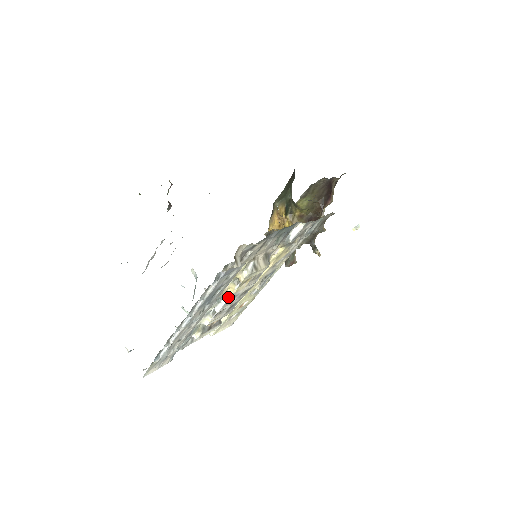
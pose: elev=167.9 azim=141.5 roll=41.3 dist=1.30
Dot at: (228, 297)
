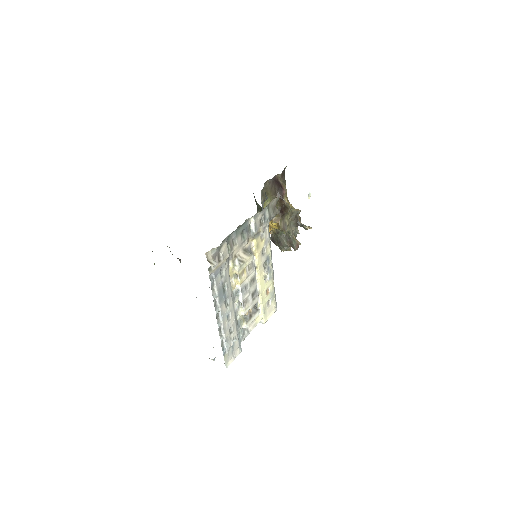
Dot at: (240, 289)
